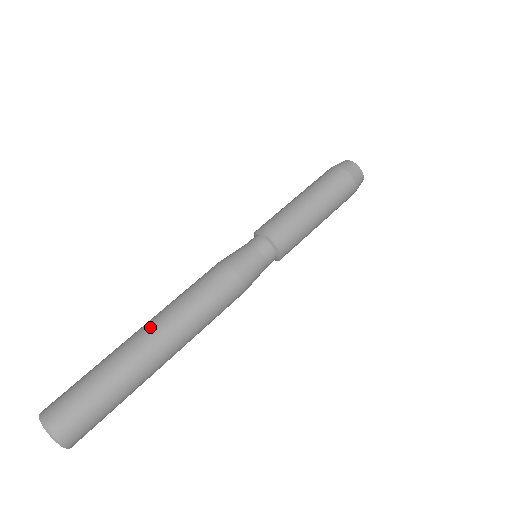
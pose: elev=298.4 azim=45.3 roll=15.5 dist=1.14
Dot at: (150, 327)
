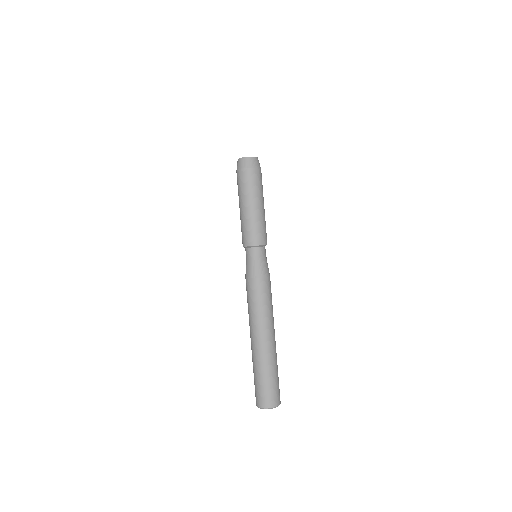
Dot at: (253, 337)
